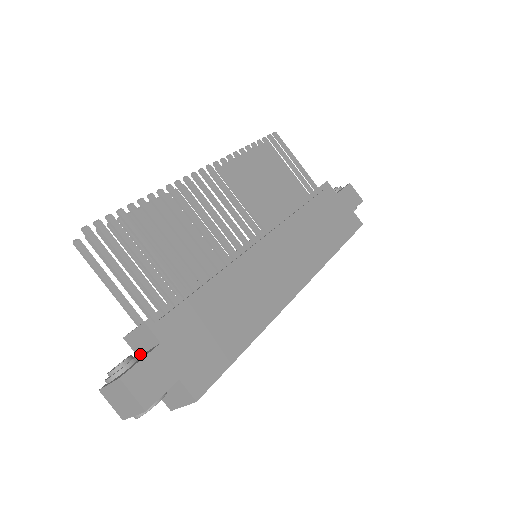
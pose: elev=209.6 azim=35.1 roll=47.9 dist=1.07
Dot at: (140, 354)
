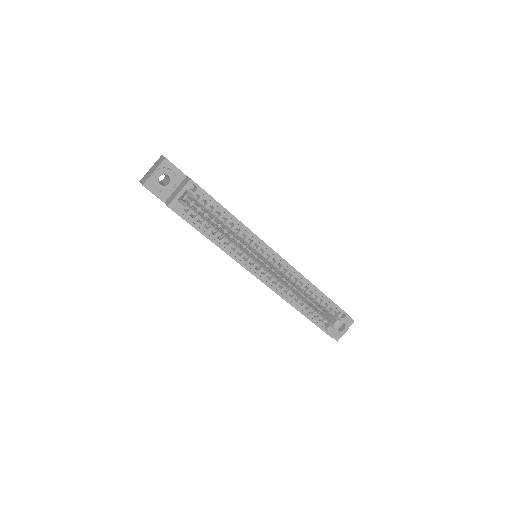
Dot at: occluded
